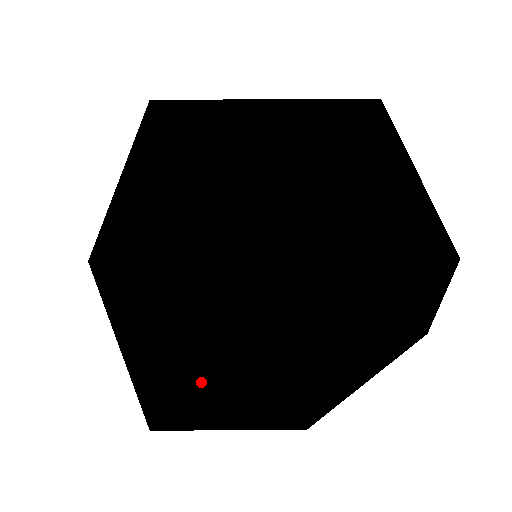
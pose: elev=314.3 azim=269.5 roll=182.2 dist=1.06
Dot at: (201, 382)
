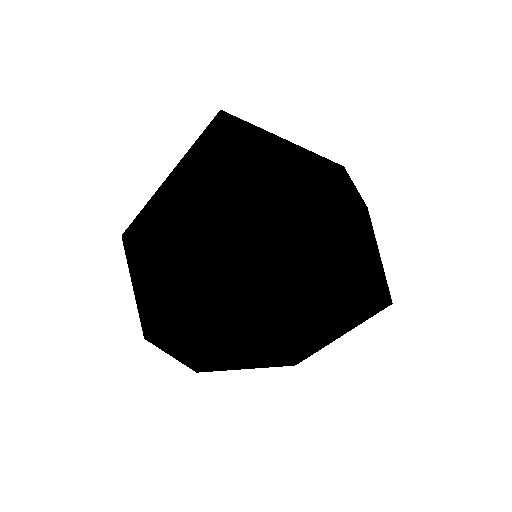
Dot at: (304, 223)
